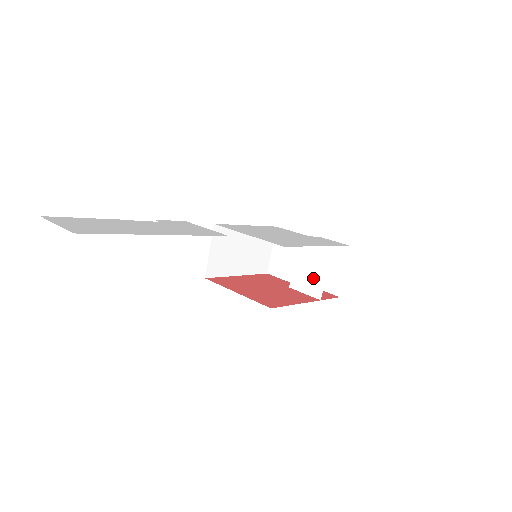
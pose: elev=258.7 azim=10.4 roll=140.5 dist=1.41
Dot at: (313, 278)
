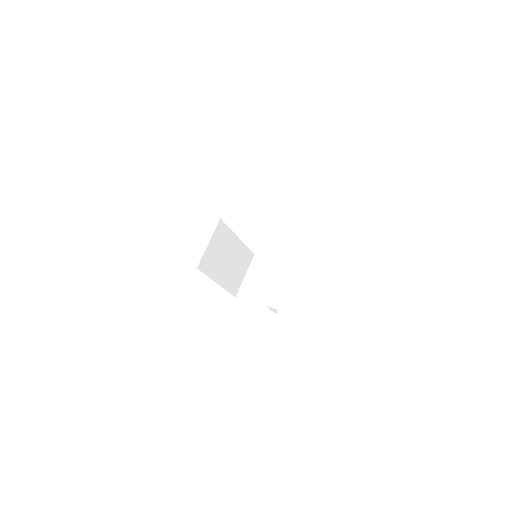
Dot at: (295, 297)
